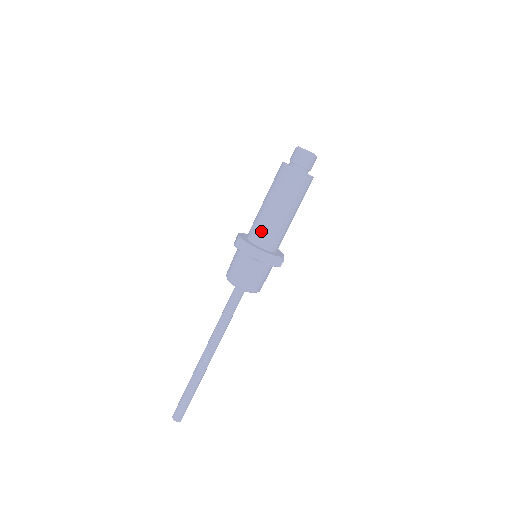
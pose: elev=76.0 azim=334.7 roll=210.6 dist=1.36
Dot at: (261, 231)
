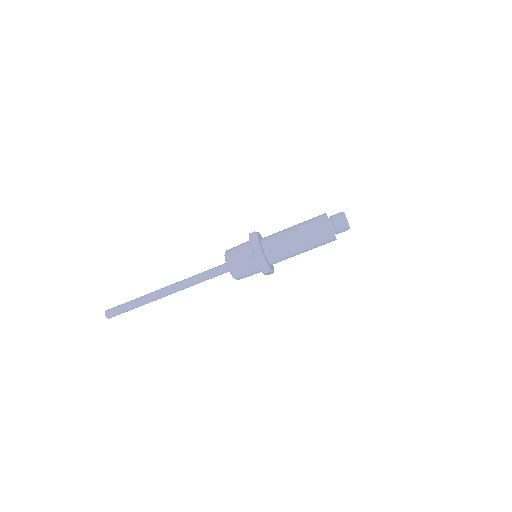
Dot at: (273, 240)
